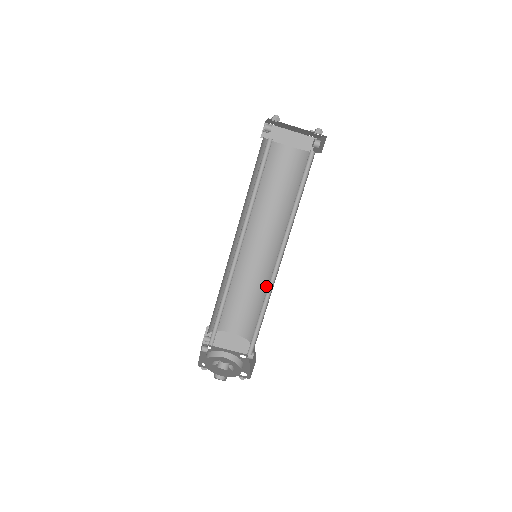
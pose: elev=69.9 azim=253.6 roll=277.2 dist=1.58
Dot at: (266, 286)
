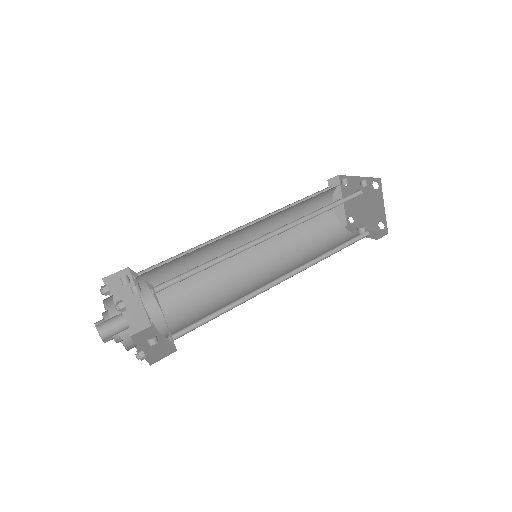
Dot at: (223, 289)
